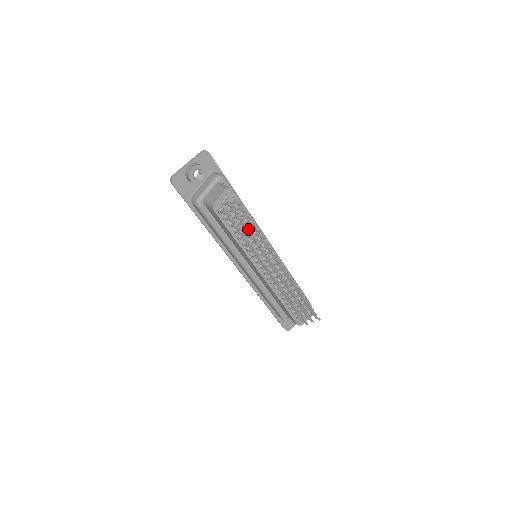
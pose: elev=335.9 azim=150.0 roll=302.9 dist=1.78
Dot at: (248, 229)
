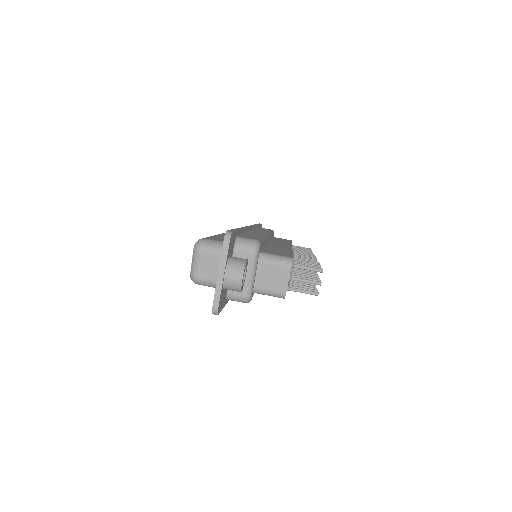
Dot at: occluded
